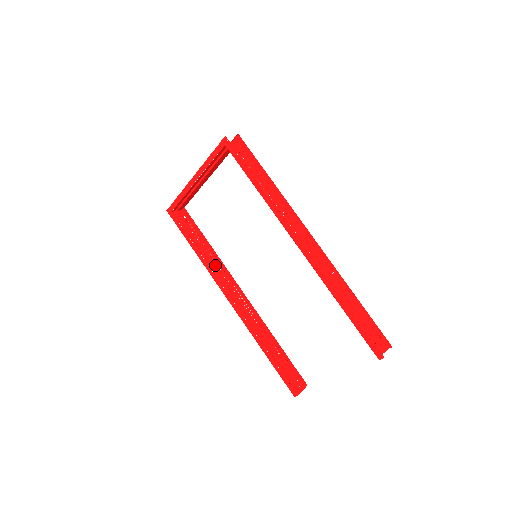
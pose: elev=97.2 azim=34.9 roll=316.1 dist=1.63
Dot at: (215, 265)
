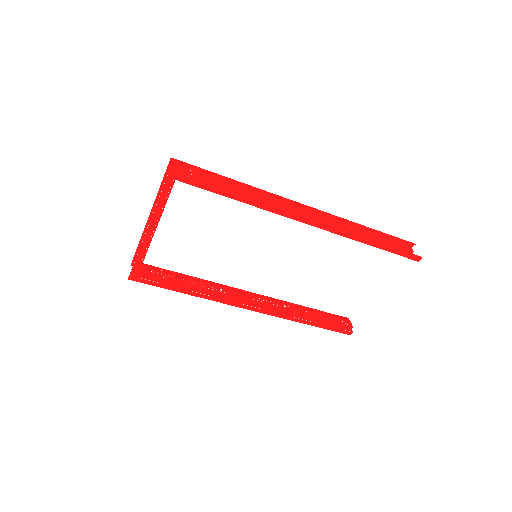
Dot at: (214, 290)
